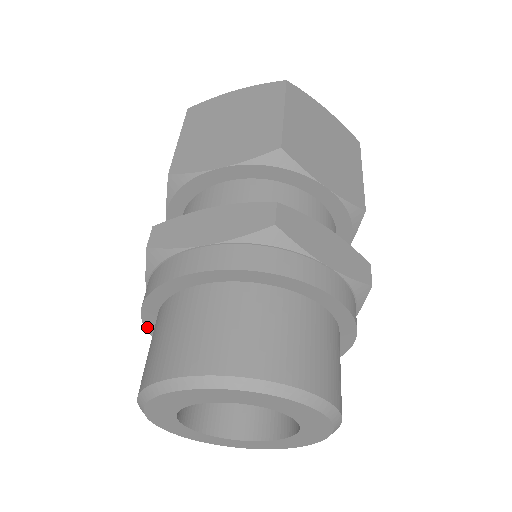
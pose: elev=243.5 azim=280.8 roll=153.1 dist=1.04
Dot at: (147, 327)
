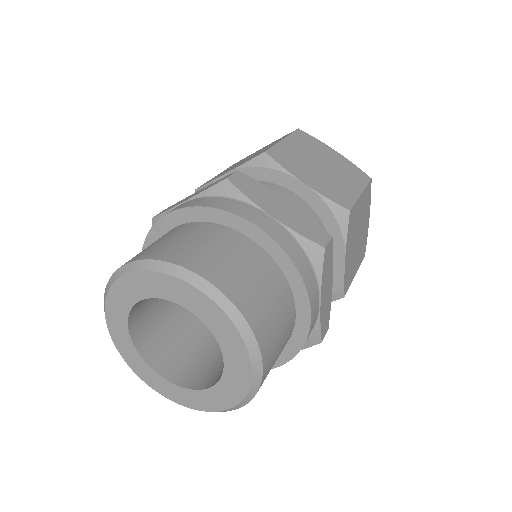
Dot at: (157, 225)
